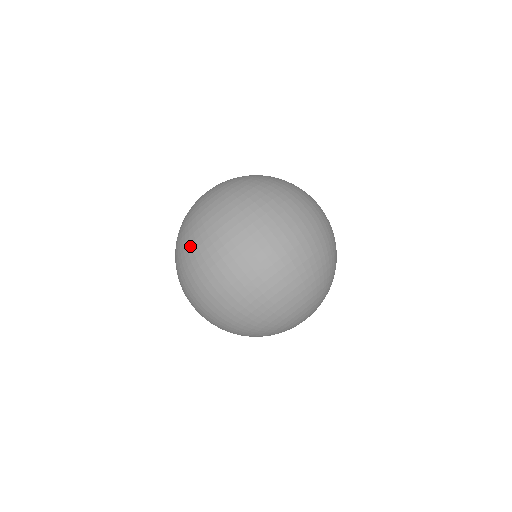
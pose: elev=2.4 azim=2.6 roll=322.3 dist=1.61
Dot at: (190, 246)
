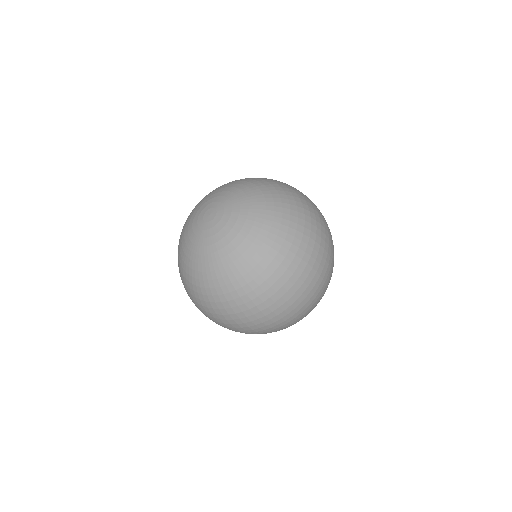
Dot at: (204, 302)
